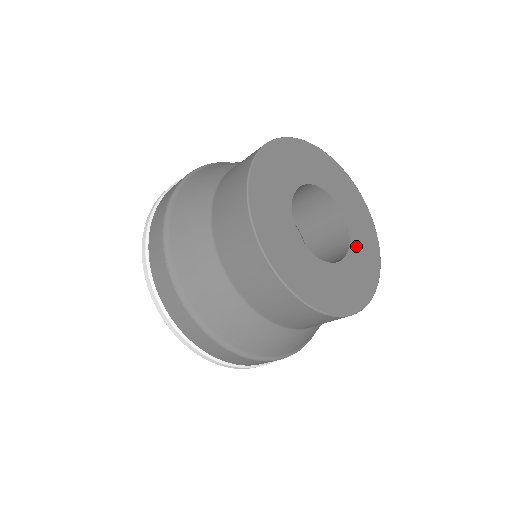
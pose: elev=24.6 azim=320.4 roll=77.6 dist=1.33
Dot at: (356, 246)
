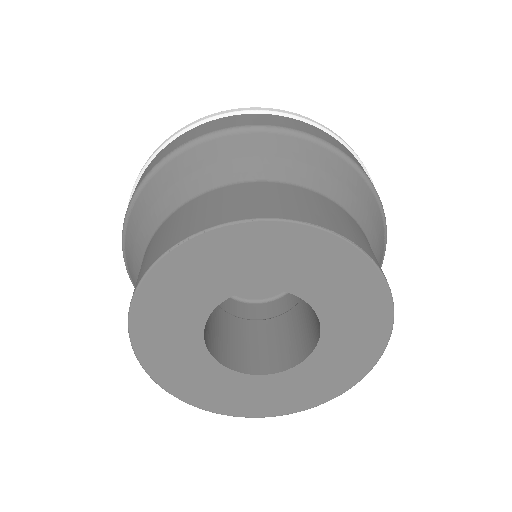
Dot at: (314, 366)
